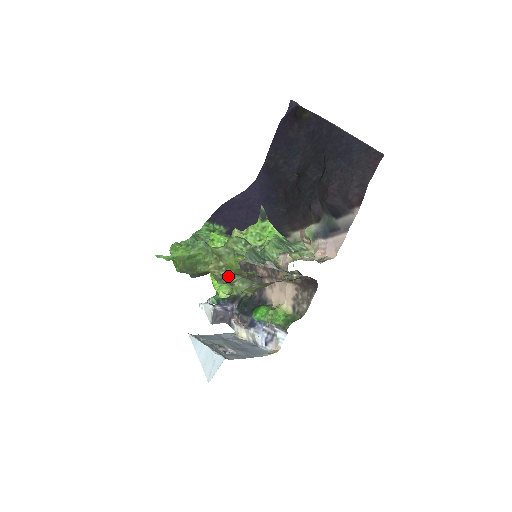
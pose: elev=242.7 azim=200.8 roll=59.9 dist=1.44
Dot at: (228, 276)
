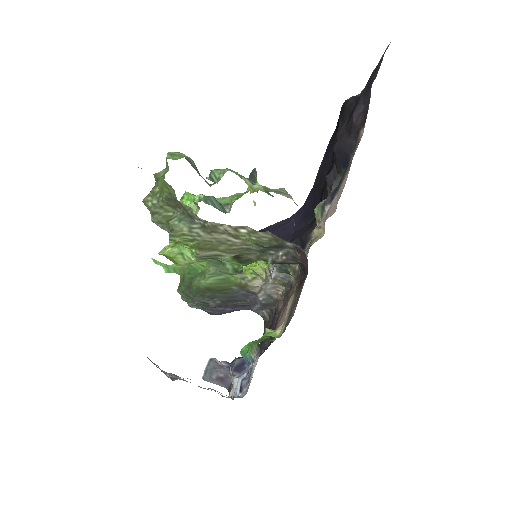
Dot at: (164, 210)
